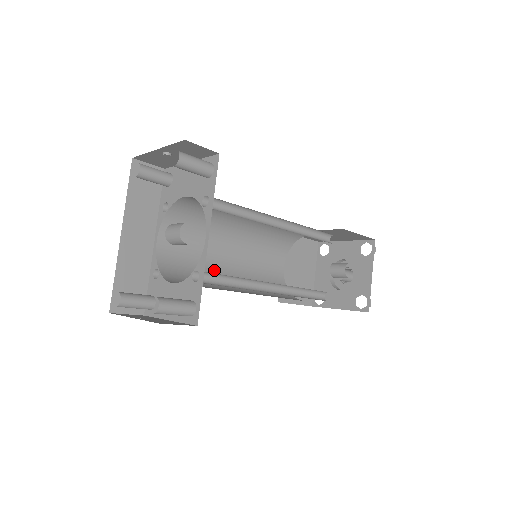
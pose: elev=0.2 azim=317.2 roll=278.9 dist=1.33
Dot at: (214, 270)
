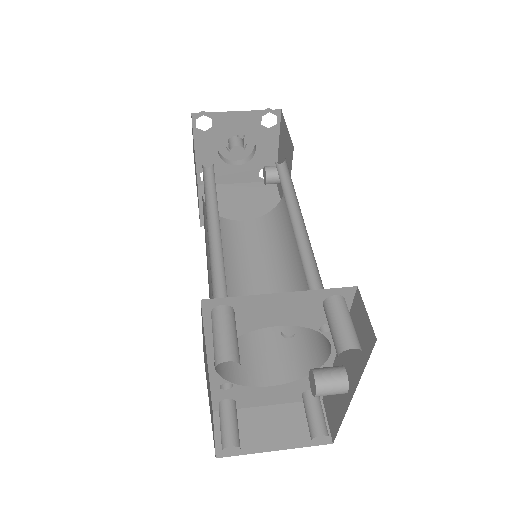
Dot at: occluded
